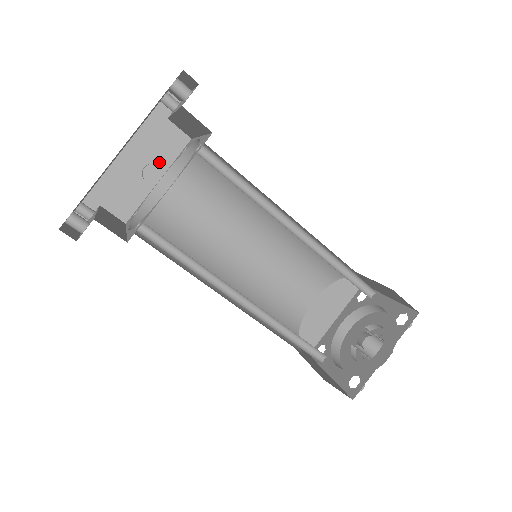
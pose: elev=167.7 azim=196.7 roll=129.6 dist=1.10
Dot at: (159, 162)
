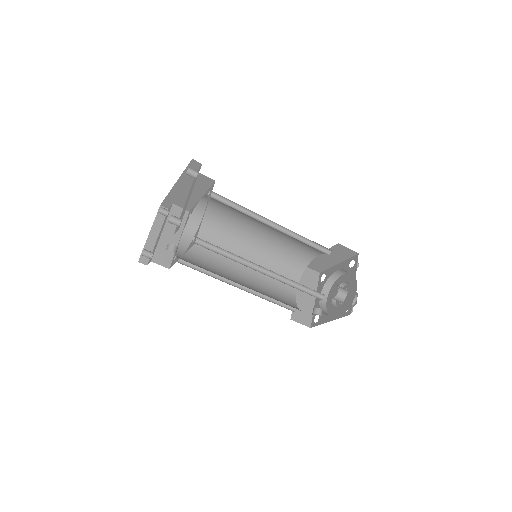
Dot at: (199, 189)
